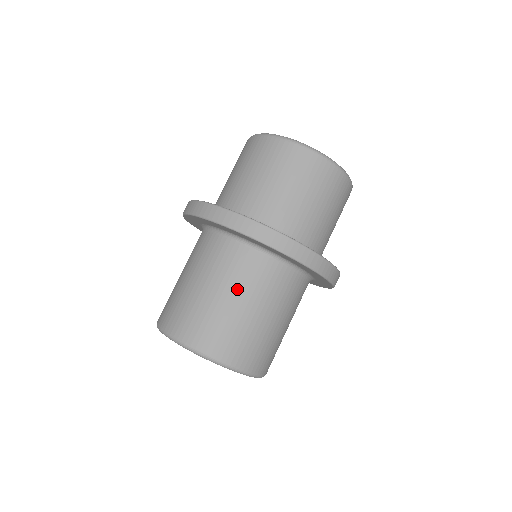
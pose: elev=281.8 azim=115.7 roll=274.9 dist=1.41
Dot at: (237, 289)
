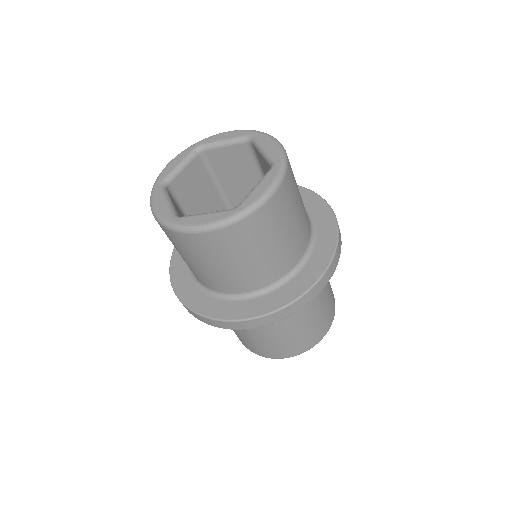
Dot at: (280, 326)
